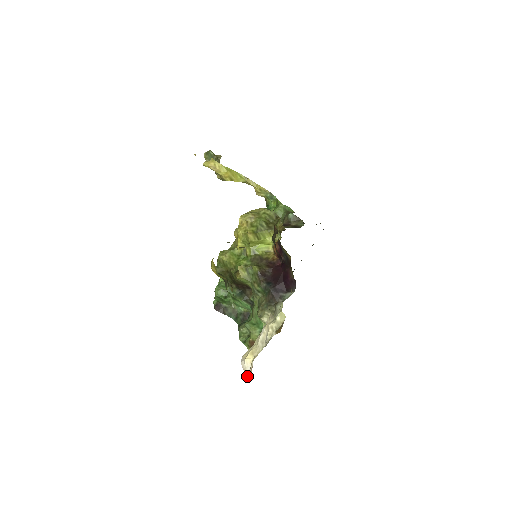
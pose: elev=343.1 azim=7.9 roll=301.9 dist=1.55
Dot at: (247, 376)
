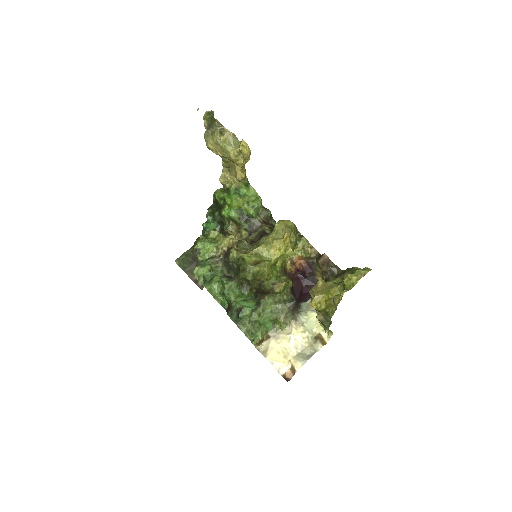
Dot at: (283, 376)
